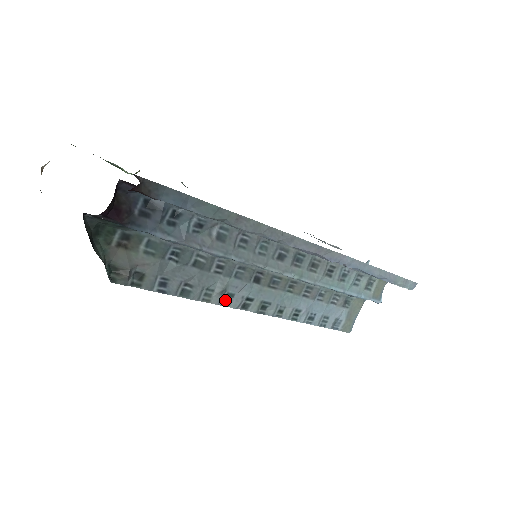
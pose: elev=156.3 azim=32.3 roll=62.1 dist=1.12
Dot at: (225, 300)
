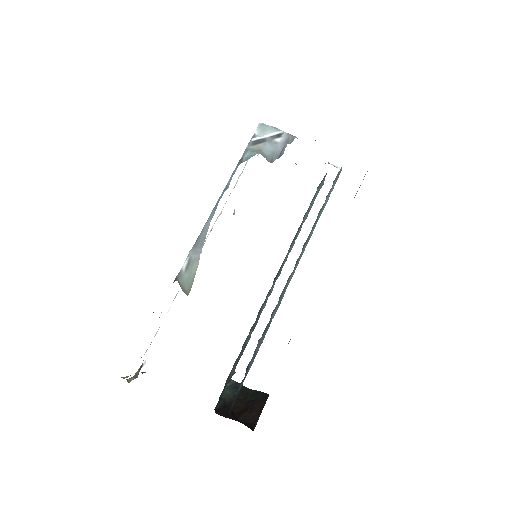
Dot at: occluded
